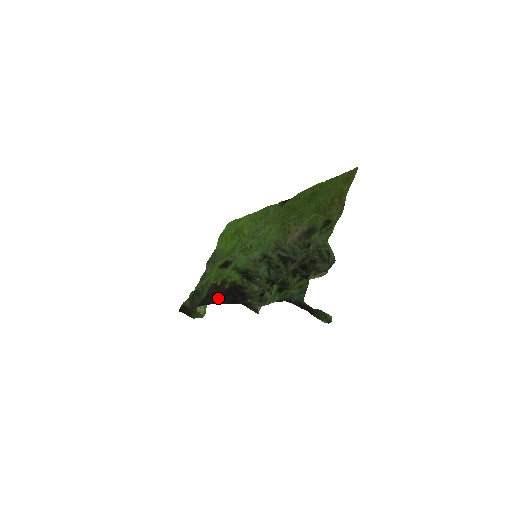
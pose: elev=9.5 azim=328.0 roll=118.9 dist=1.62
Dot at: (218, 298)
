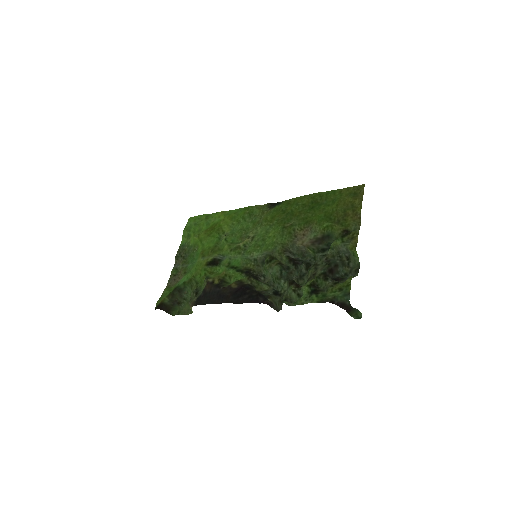
Dot at: (229, 297)
